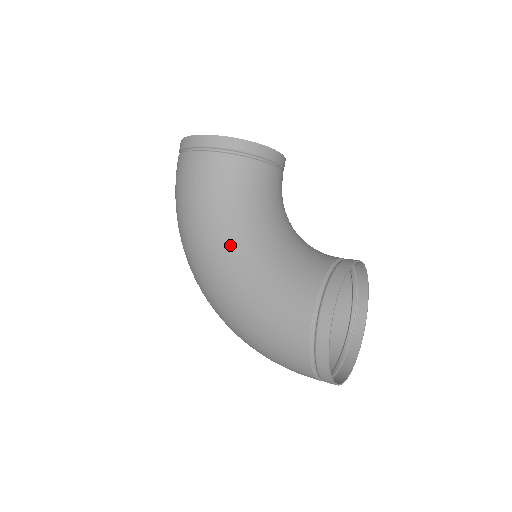
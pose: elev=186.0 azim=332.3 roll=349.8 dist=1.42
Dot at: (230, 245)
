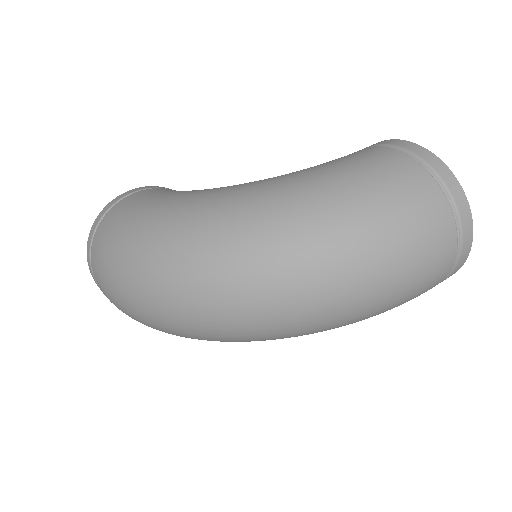
Dot at: (235, 185)
